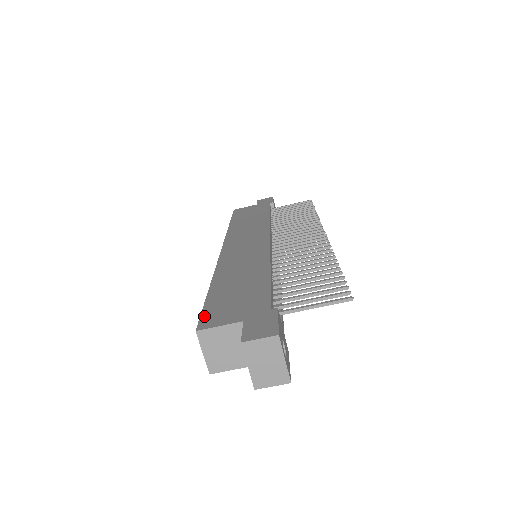
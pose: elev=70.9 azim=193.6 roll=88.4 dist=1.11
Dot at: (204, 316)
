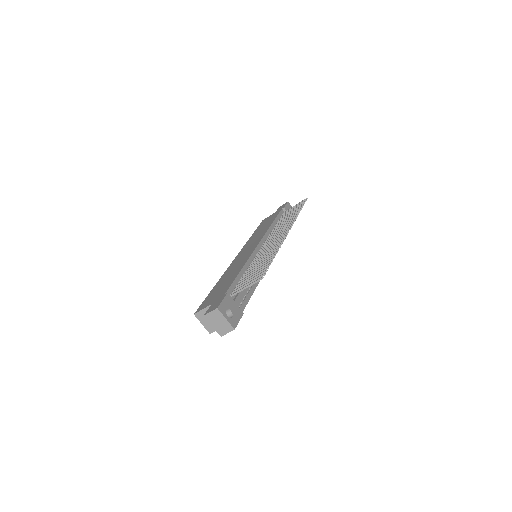
Dot at: (201, 305)
